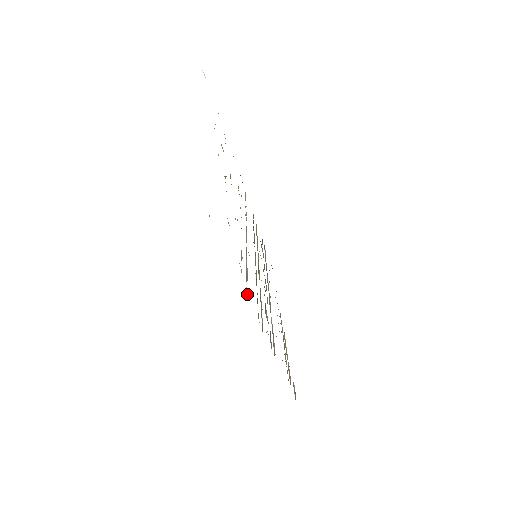
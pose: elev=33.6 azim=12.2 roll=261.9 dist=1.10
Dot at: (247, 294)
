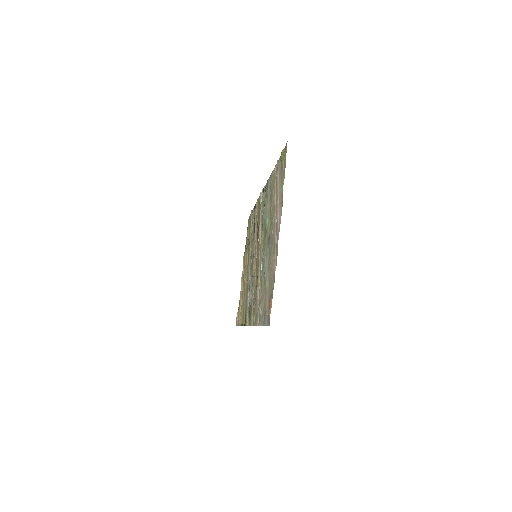
Dot at: (258, 321)
